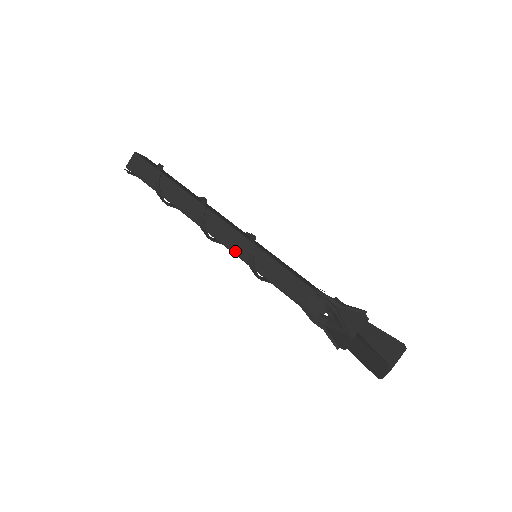
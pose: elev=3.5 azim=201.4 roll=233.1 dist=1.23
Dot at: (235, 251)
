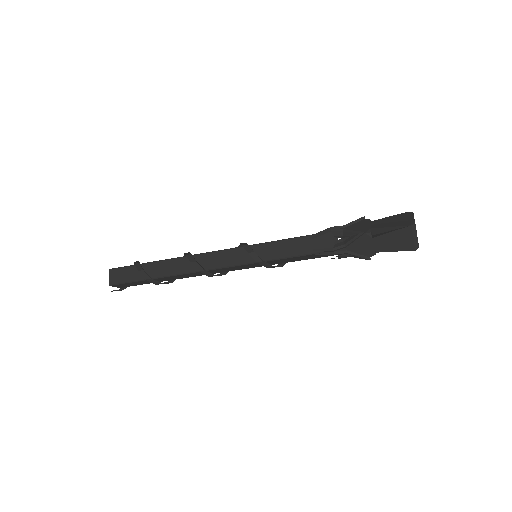
Dot at: (238, 263)
